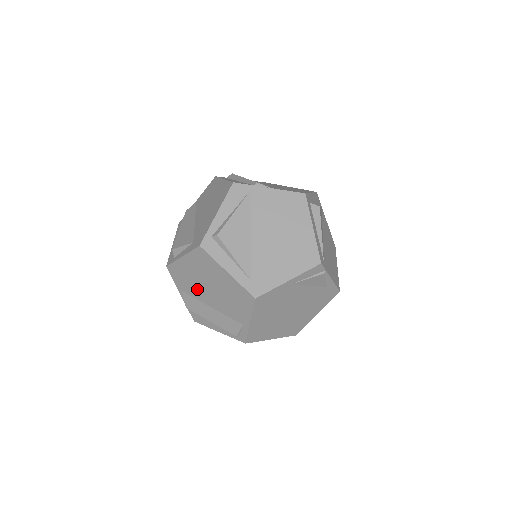
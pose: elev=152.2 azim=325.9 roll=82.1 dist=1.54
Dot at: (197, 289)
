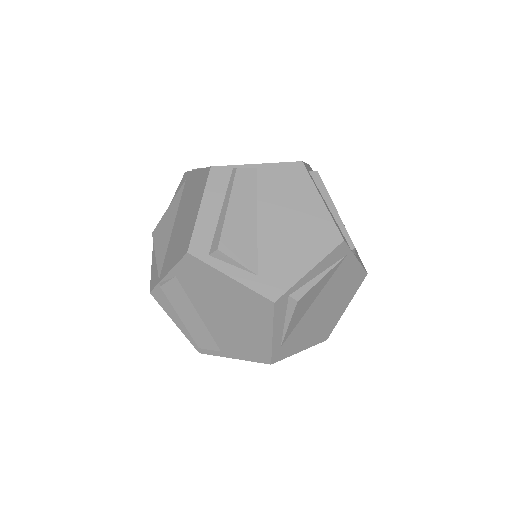
Dot at: (204, 298)
